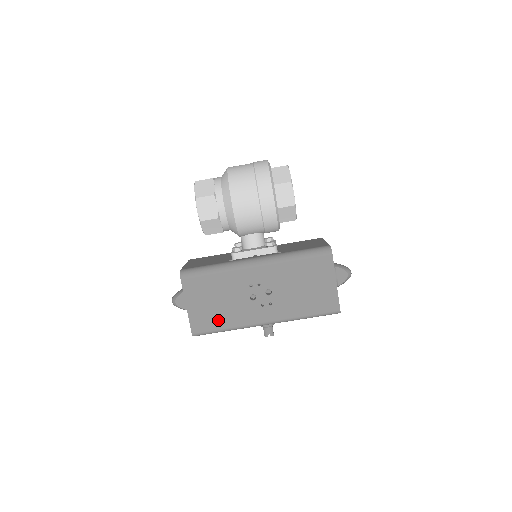
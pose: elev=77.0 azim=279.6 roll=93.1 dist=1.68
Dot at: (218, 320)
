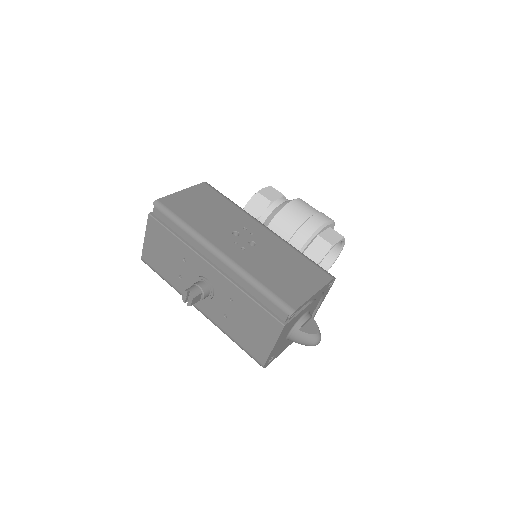
Dot at: (189, 214)
